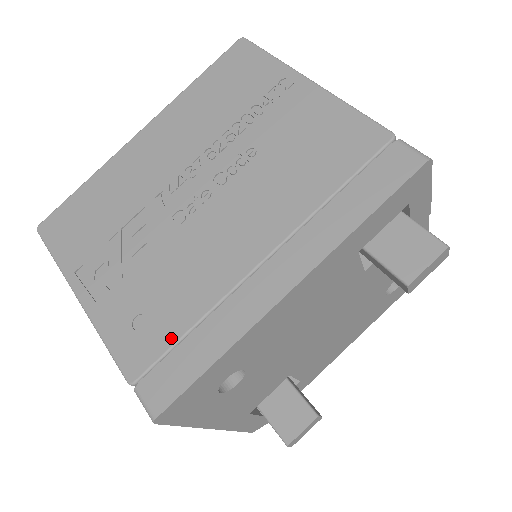
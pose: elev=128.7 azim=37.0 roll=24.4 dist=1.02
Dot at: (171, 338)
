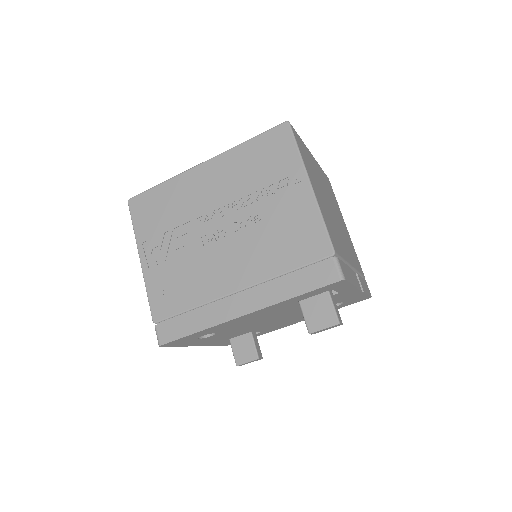
Dot at: (179, 309)
